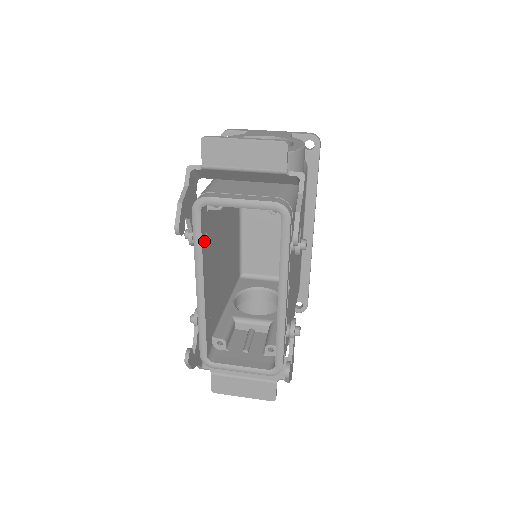
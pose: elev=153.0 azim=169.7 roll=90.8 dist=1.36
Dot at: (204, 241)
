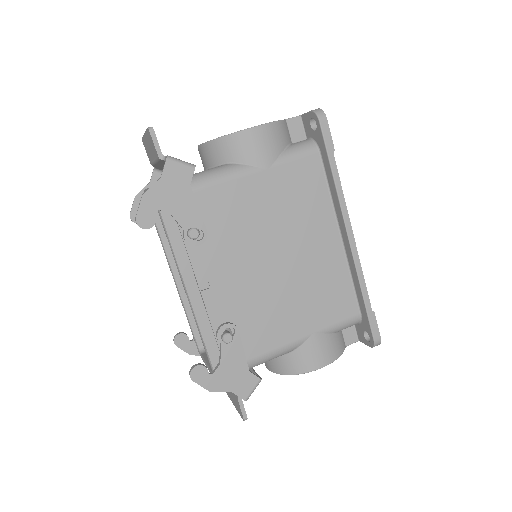
Dot at: occluded
